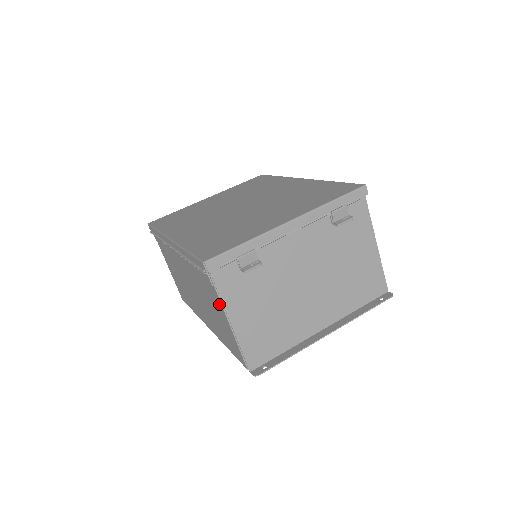
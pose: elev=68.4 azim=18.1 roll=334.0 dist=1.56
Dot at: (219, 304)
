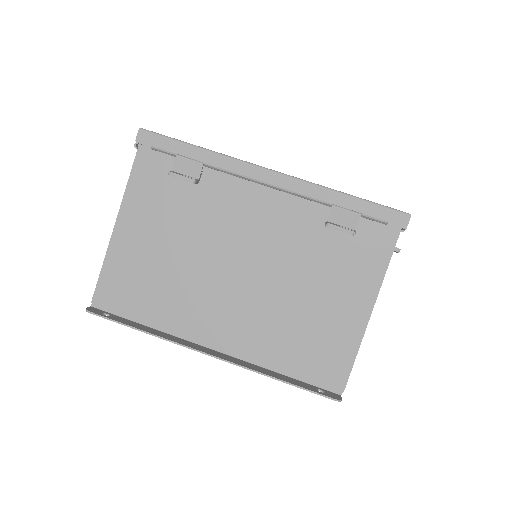
Dot at: occluded
